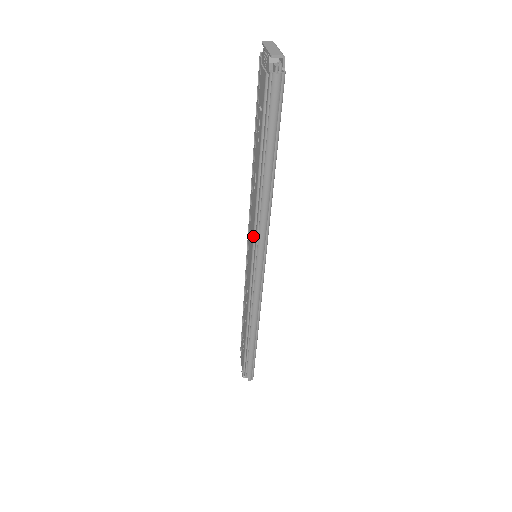
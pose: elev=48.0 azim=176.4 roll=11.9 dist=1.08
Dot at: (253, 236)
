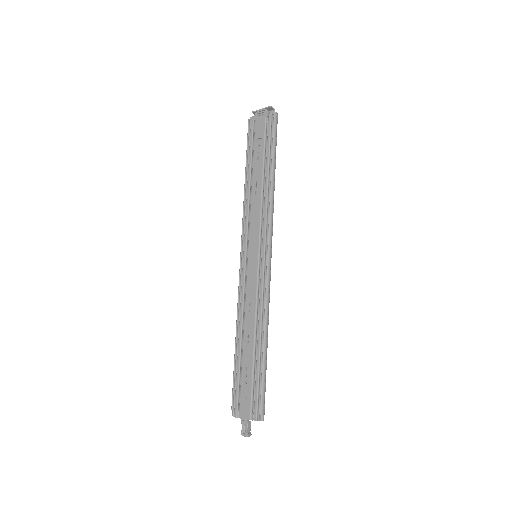
Dot at: (259, 228)
